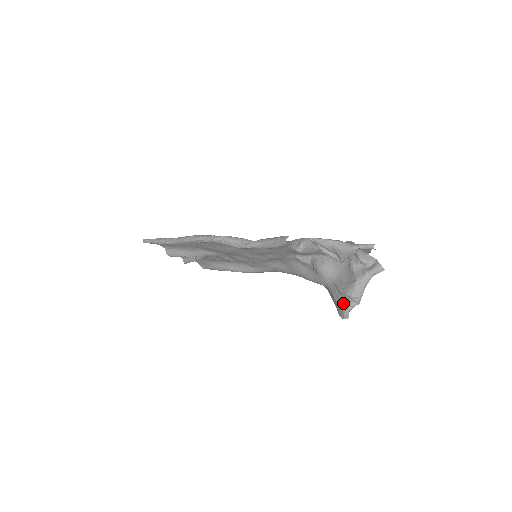
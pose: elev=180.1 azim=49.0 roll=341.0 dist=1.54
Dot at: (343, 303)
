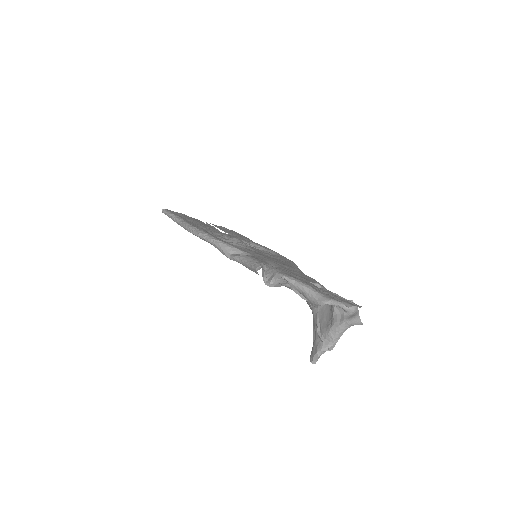
Dot at: (316, 344)
